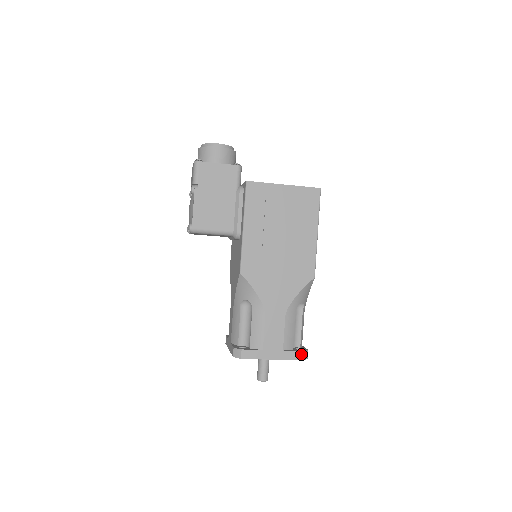
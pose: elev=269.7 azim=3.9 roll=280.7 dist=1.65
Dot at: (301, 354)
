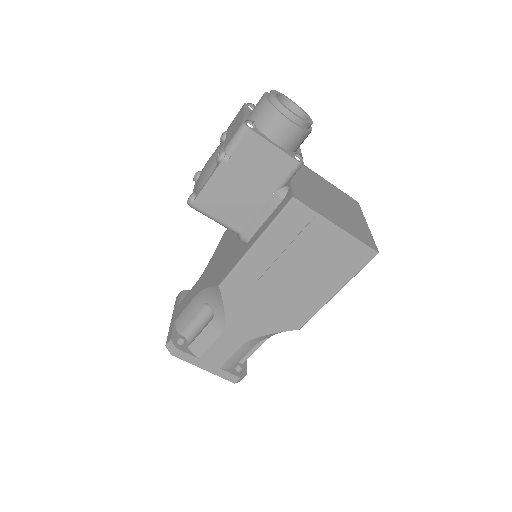
Dot at: (236, 379)
